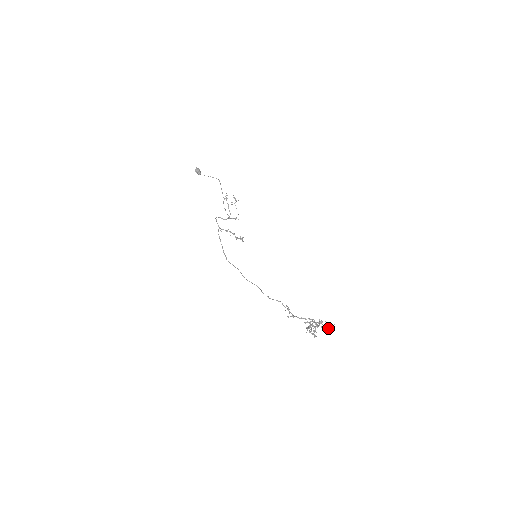
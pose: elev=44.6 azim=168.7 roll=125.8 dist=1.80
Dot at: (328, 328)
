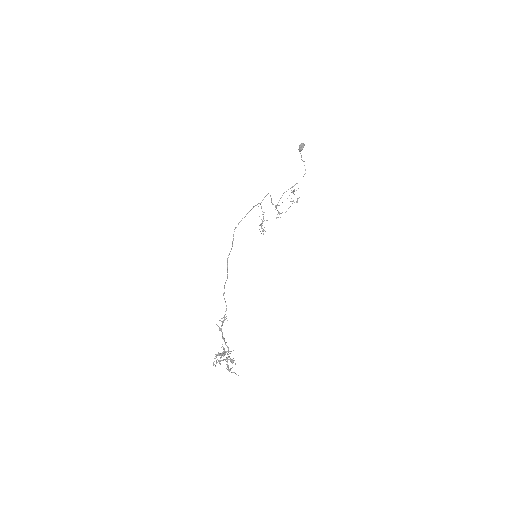
Dot at: occluded
